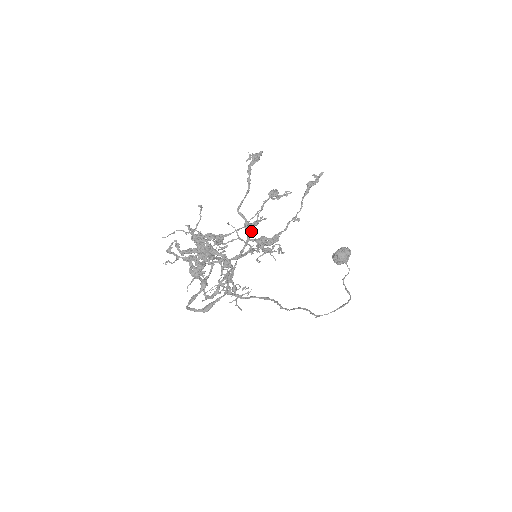
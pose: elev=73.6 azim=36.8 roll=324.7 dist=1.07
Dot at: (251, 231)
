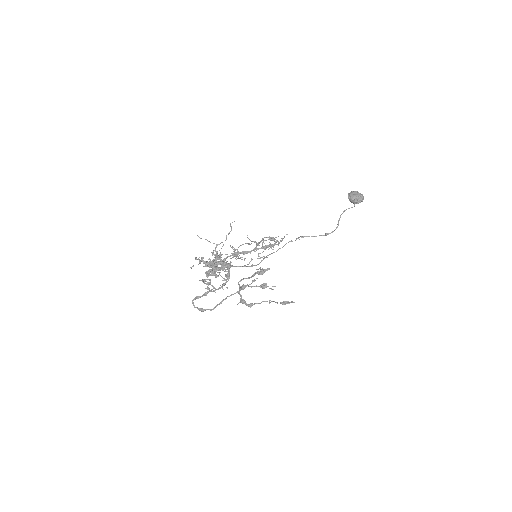
Dot at: (242, 289)
